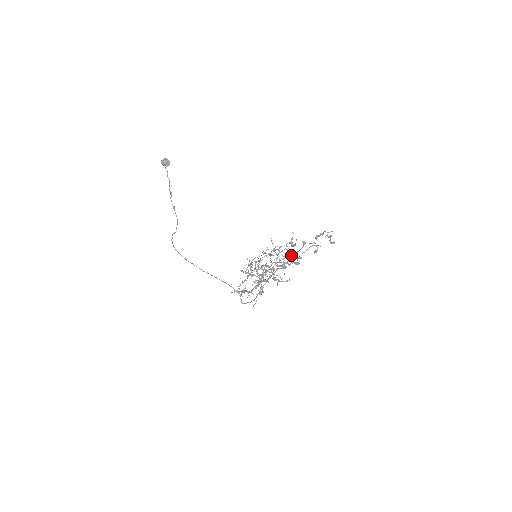
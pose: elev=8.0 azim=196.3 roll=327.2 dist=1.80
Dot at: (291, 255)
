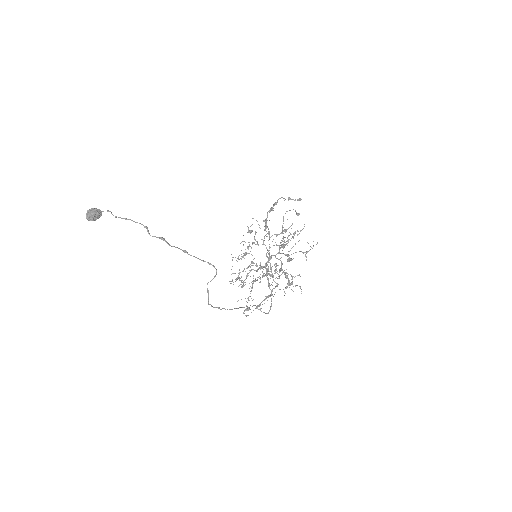
Dot at: (286, 230)
